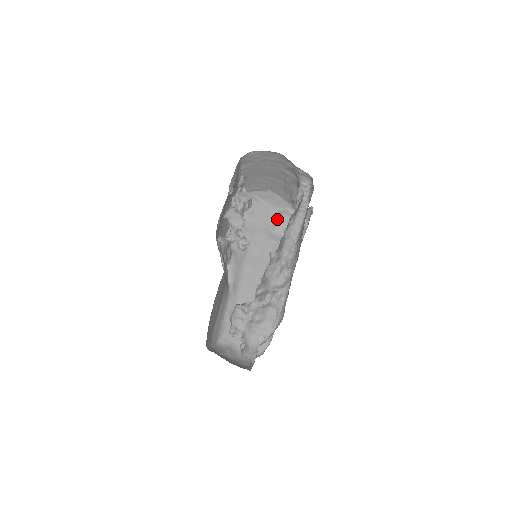
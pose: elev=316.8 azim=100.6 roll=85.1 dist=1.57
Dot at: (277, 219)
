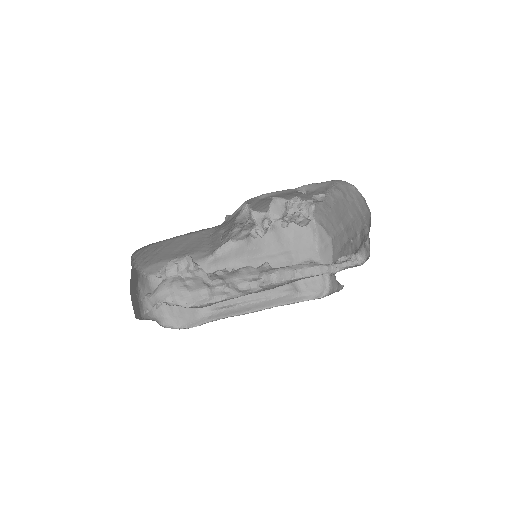
Dot at: occluded
